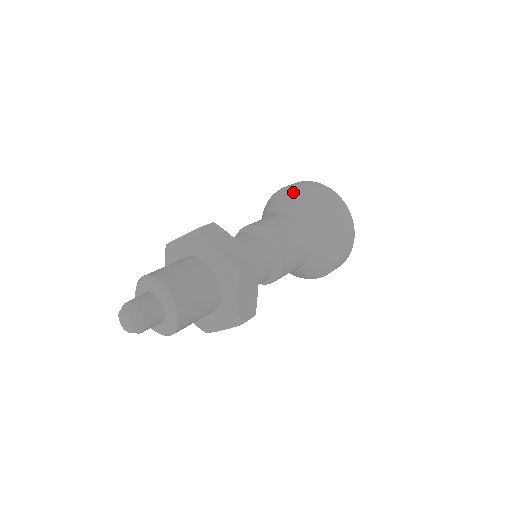
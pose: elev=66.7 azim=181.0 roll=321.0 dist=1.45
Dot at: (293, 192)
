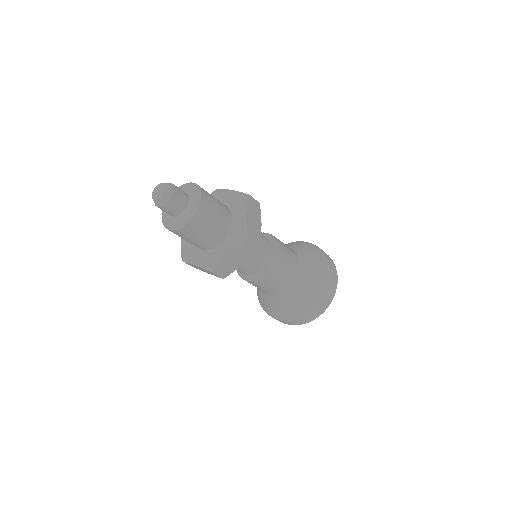
Dot at: (314, 249)
